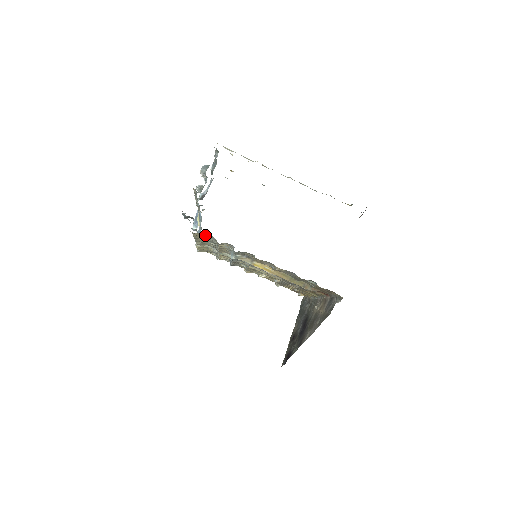
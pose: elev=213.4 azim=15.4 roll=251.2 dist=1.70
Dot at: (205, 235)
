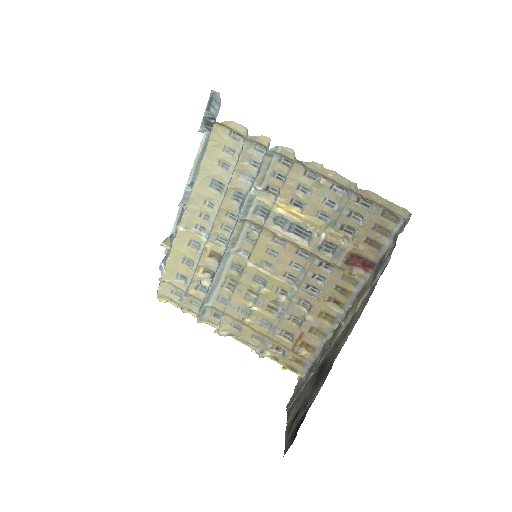
Dot at: (227, 139)
